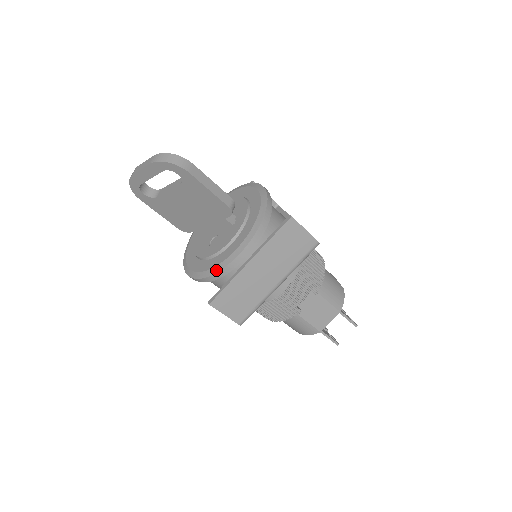
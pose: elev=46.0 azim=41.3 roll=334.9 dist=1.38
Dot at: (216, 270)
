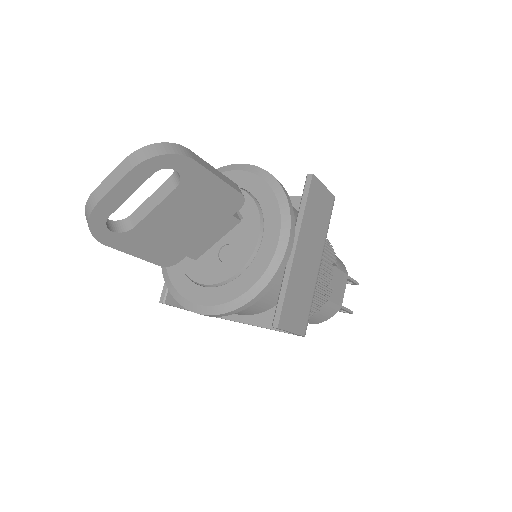
Dot at: (266, 280)
